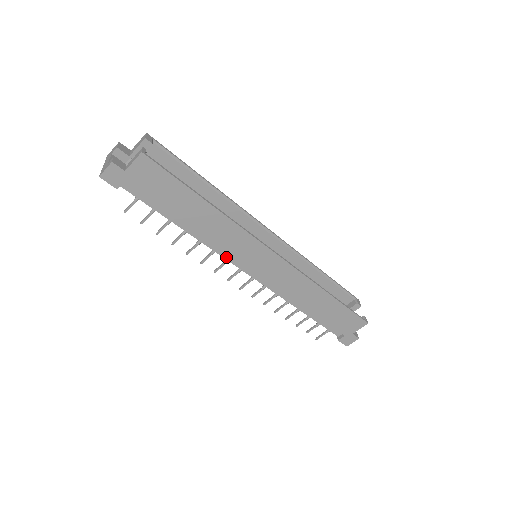
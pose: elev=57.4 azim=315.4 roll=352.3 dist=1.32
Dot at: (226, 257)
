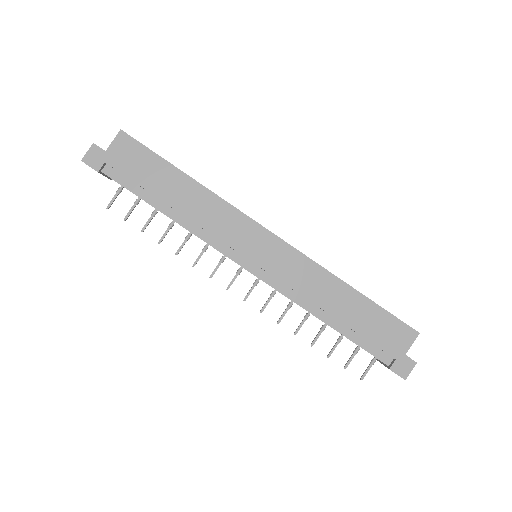
Dot at: (219, 249)
